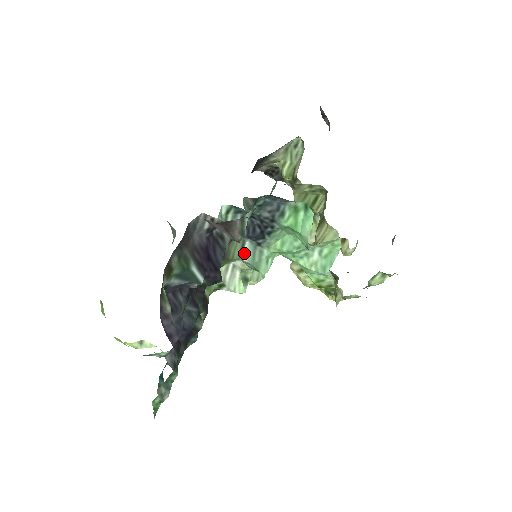
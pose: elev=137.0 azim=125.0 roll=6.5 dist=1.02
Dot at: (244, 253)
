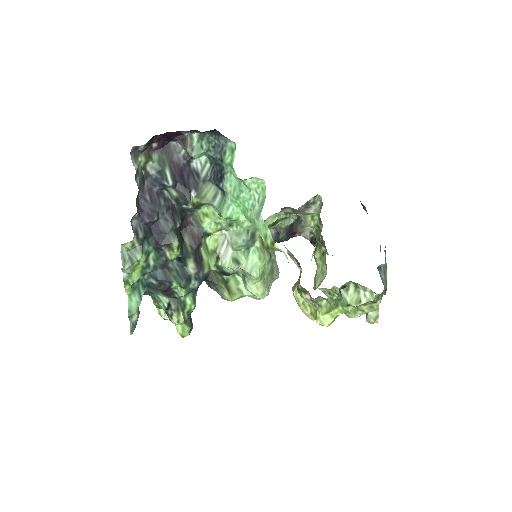
Dot at: (216, 201)
